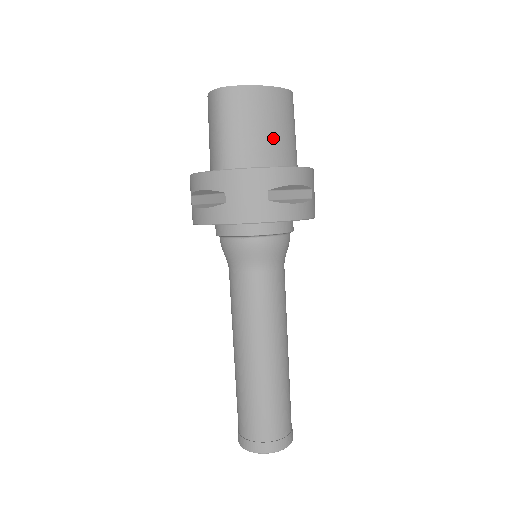
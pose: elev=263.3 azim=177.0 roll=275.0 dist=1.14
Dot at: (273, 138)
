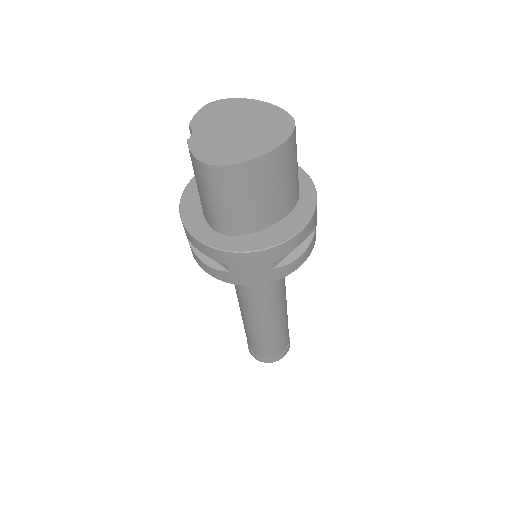
Dot at: (274, 199)
